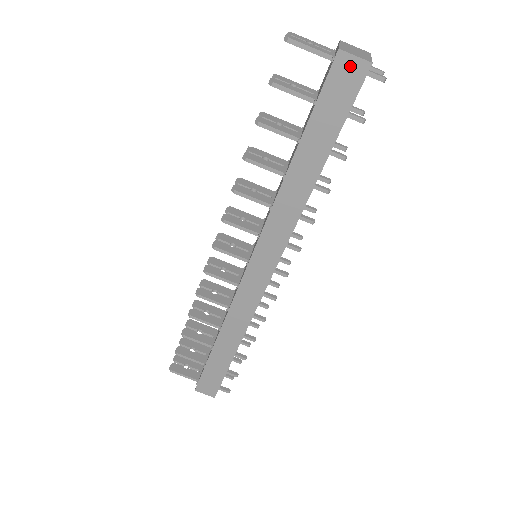
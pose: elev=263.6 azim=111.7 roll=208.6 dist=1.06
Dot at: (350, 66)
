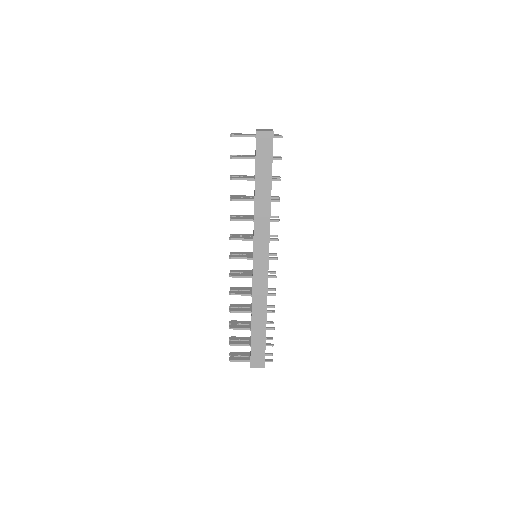
Dot at: (264, 136)
